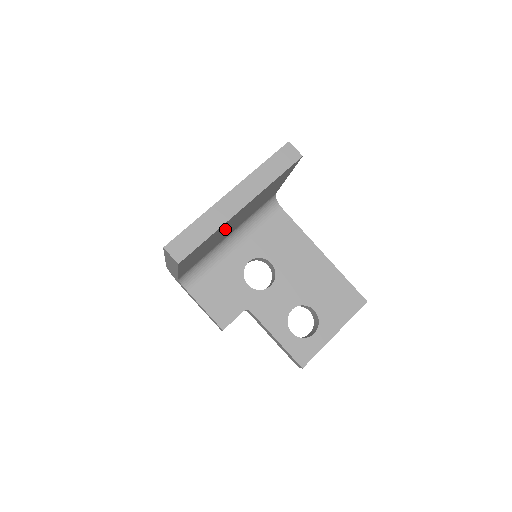
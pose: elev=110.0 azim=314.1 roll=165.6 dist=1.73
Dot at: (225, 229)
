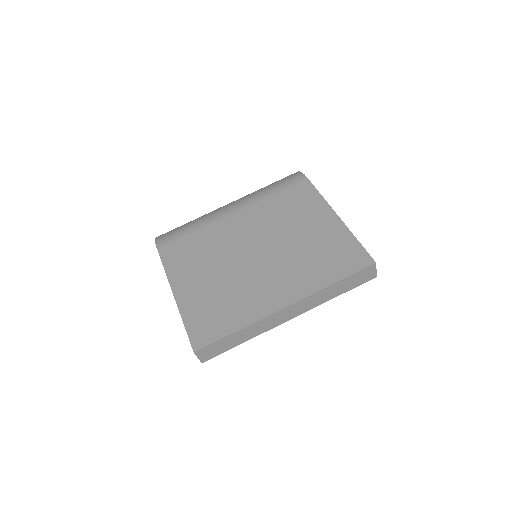
Dot at: occluded
